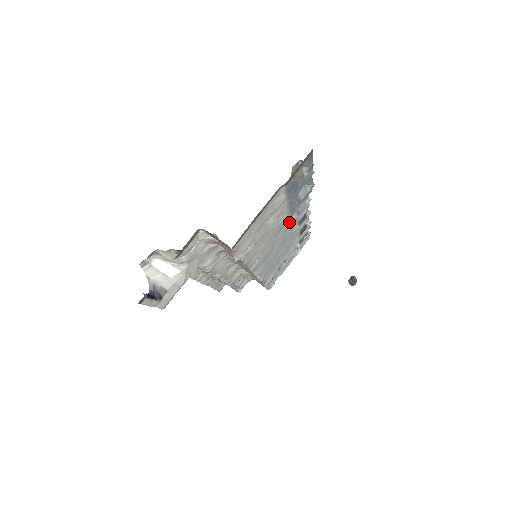
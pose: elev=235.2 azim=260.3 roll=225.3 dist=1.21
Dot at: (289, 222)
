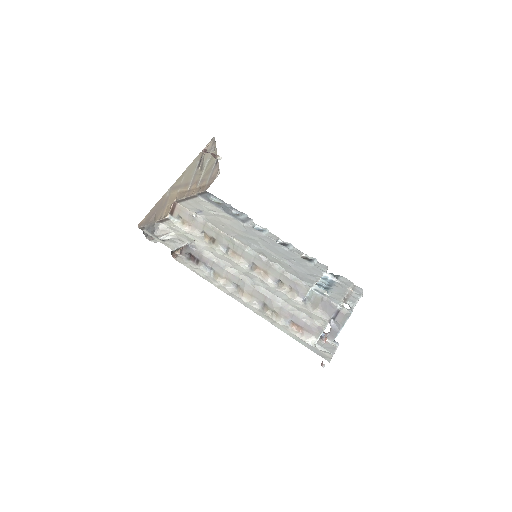
Dot at: (254, 232)
